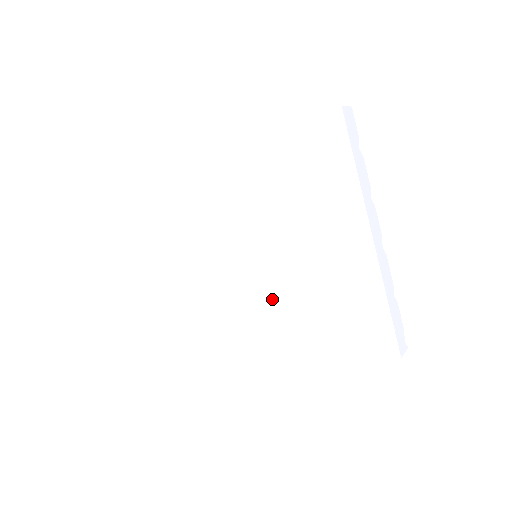
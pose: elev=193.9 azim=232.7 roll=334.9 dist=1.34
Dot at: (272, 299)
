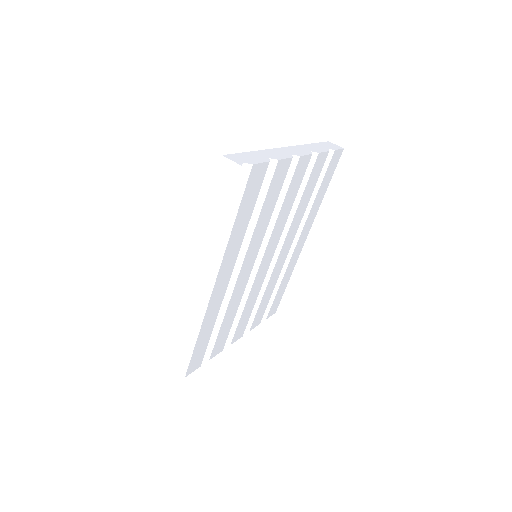
Dot at: occluded
